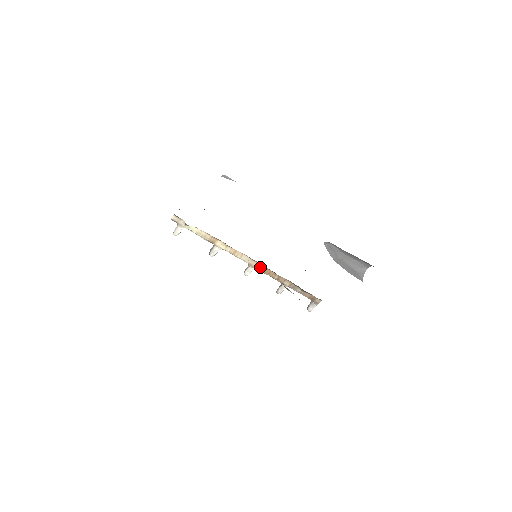
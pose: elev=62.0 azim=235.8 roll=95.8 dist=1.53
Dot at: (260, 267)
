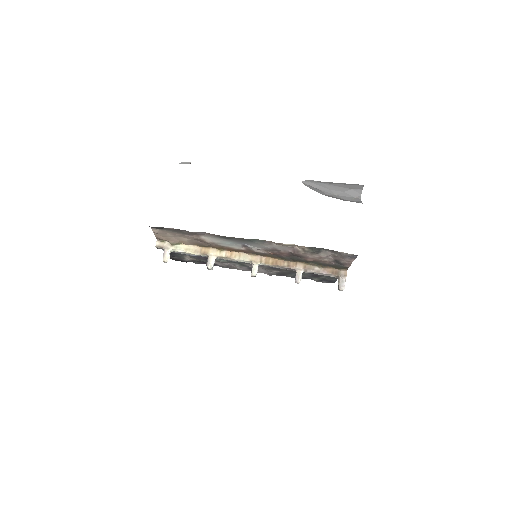
Dot at: (264, 260)
